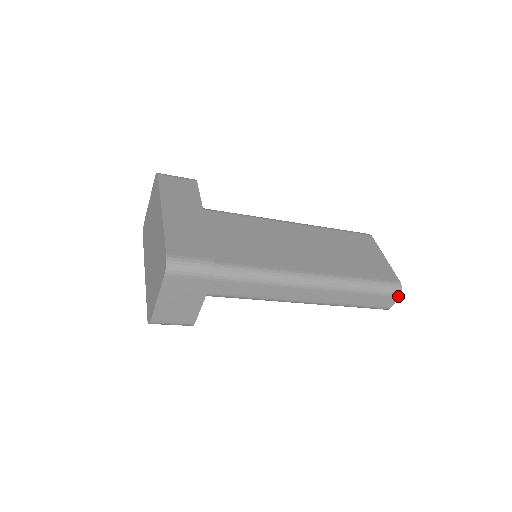
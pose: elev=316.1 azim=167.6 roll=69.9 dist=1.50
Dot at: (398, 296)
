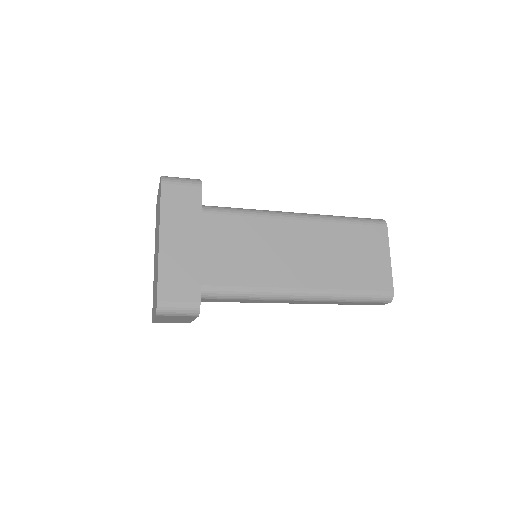
Dot at: occluded
